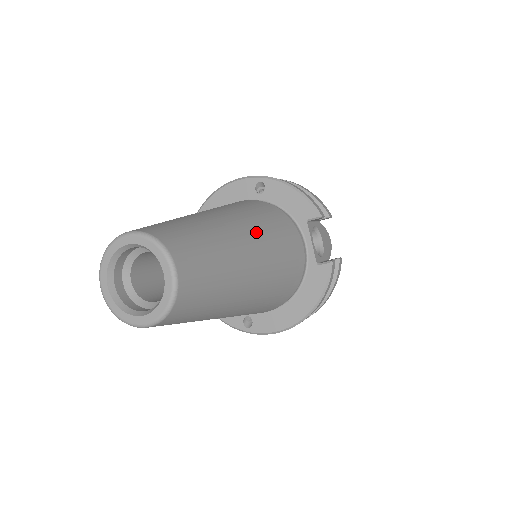
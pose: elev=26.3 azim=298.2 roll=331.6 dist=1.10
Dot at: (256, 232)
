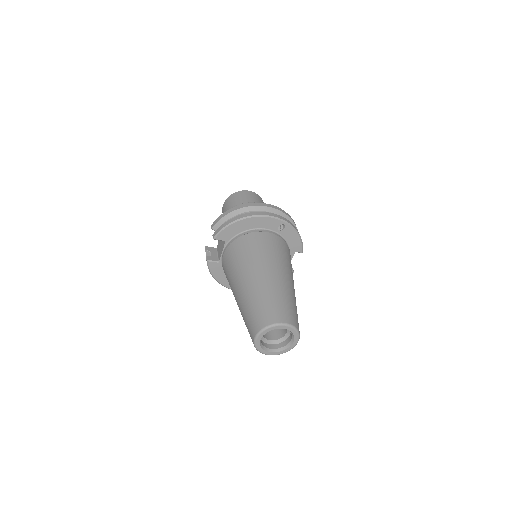
Dot at: occluded
